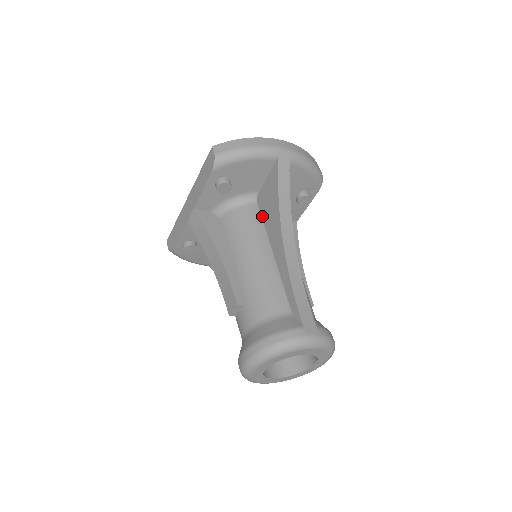
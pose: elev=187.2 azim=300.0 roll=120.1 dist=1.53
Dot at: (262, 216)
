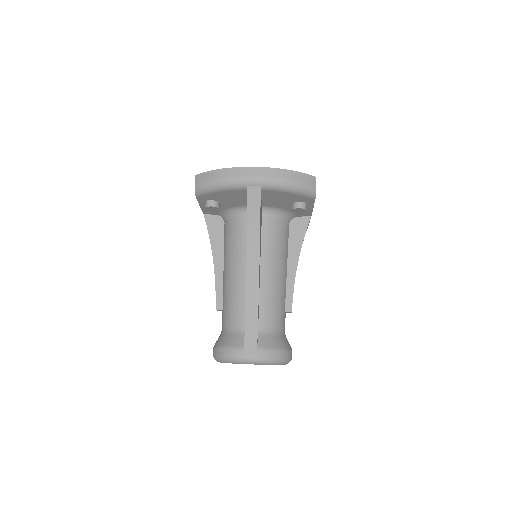
Dot at: occluded
